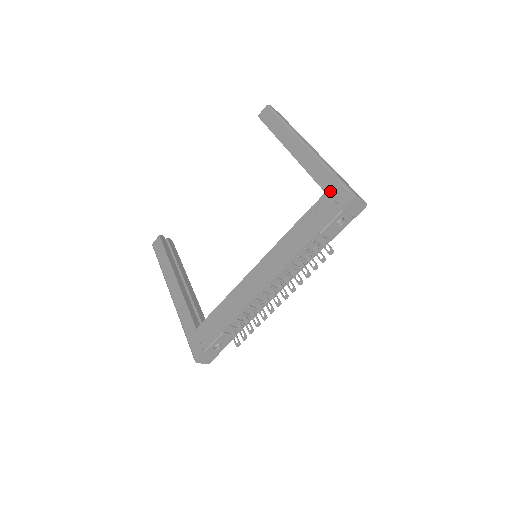
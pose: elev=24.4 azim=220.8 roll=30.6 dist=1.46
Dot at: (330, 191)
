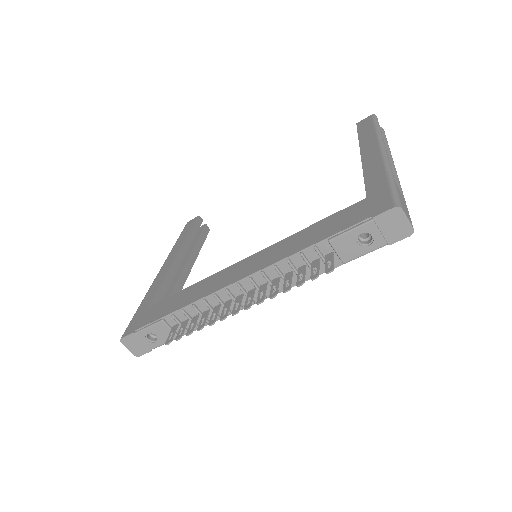
Dot at: (373, 196)
